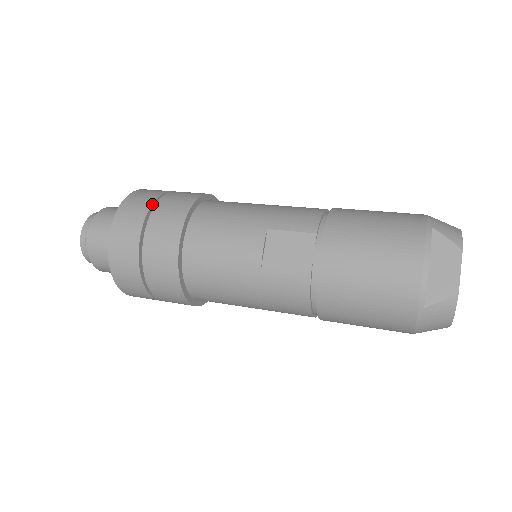
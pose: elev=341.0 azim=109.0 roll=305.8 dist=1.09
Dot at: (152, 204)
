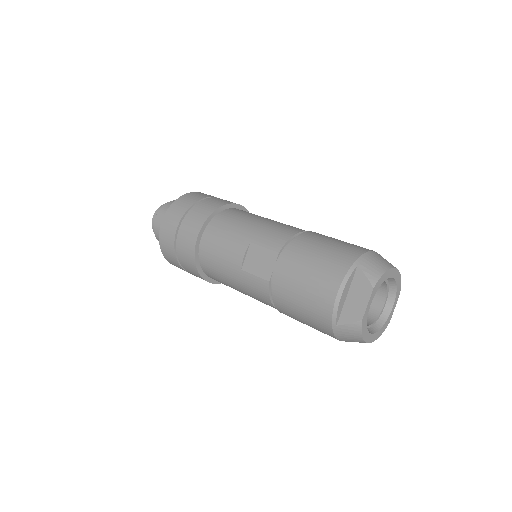
Dot at: (189, 208)
